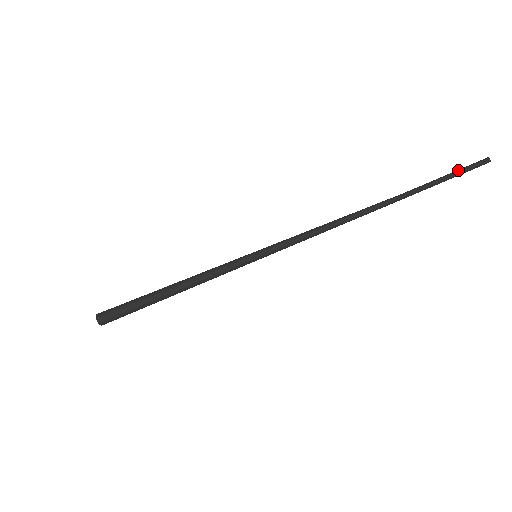
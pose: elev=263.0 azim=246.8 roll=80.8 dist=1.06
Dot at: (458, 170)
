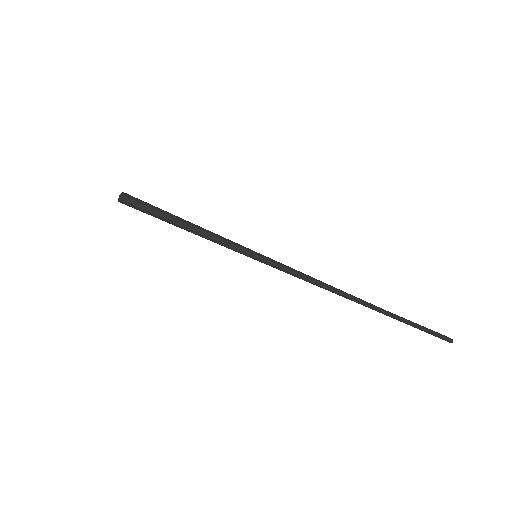
Dot at: occluded
